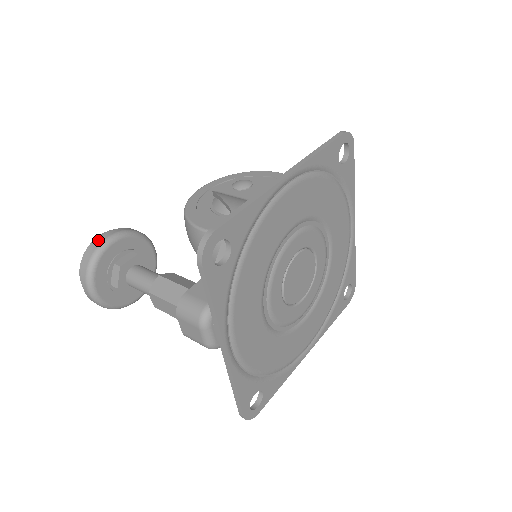
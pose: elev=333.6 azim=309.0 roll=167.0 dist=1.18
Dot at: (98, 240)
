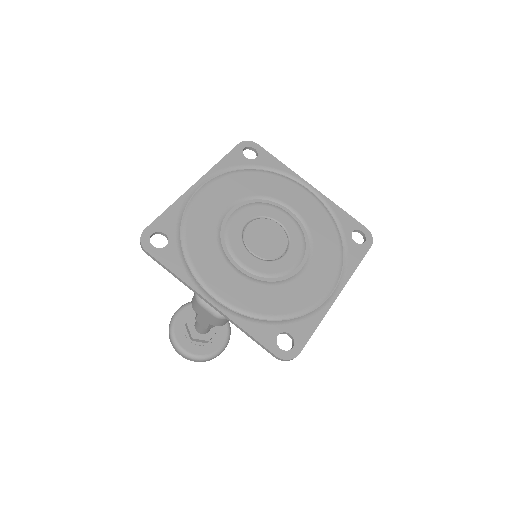
Dot at: occluded
